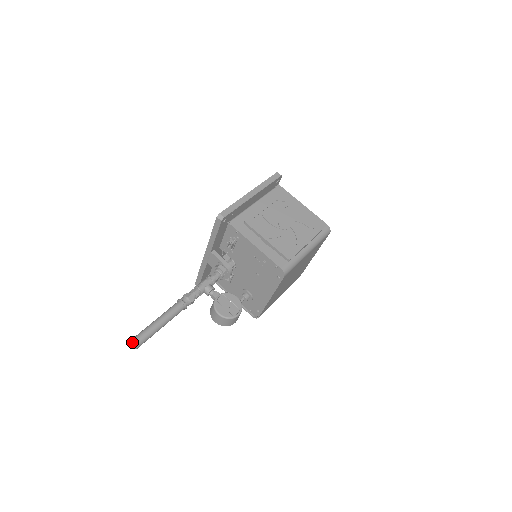
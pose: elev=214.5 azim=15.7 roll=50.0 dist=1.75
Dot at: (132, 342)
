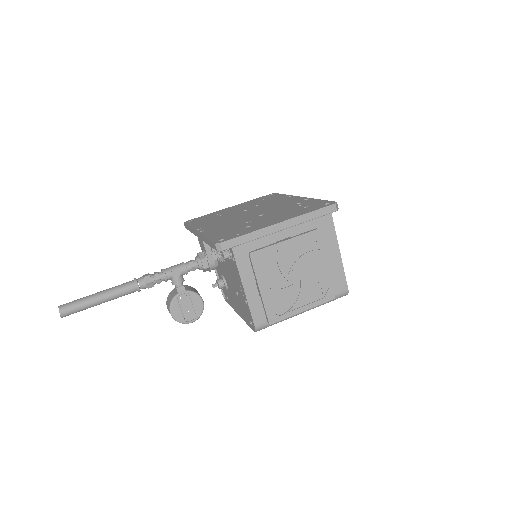
Dot at: (59, 312)
